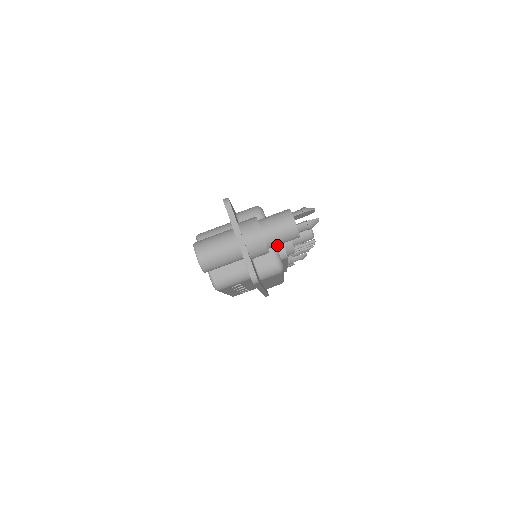
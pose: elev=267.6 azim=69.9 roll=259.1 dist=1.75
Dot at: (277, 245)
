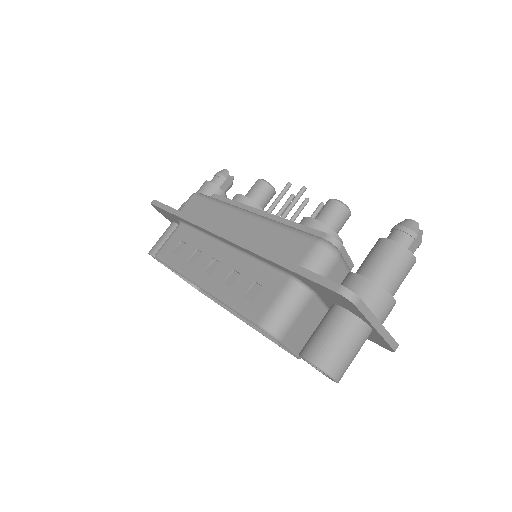
Dot at: occluded
